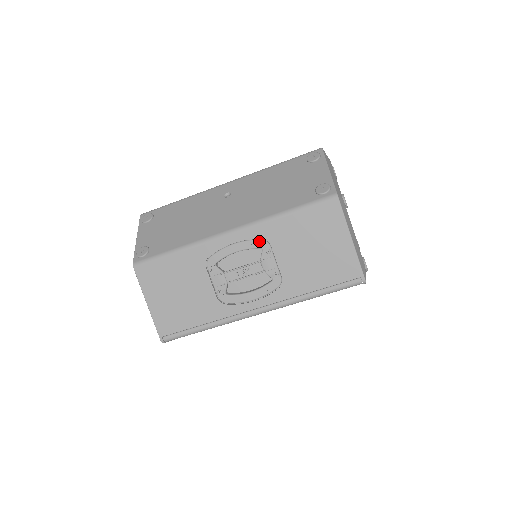
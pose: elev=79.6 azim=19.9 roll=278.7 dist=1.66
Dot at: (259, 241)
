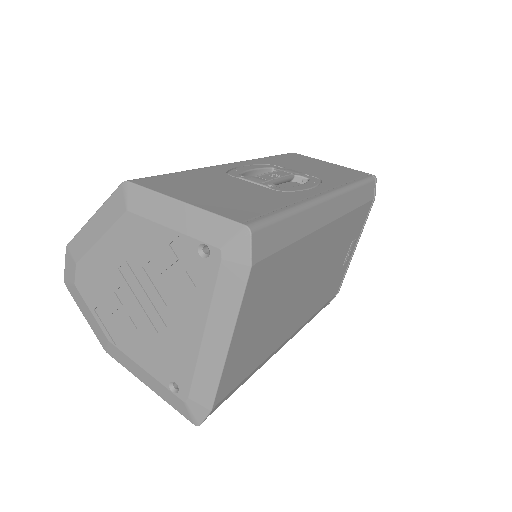
Dot at: (265, 165)
